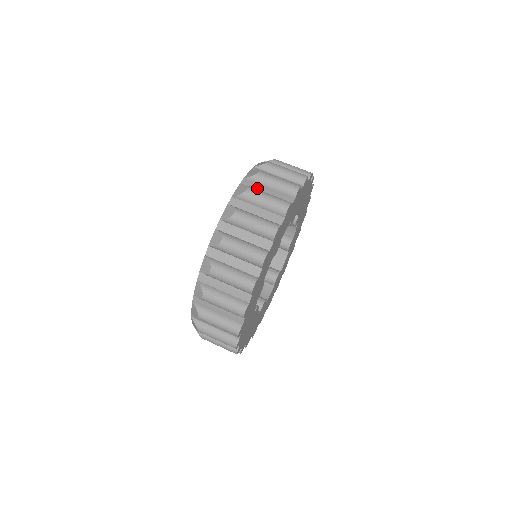
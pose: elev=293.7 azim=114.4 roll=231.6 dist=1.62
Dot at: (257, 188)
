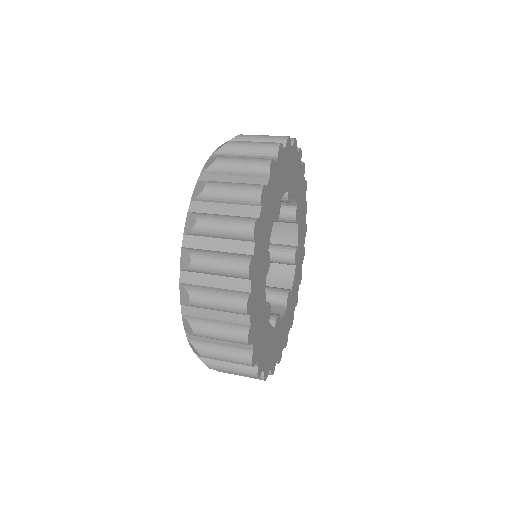
Dot at: occluded
